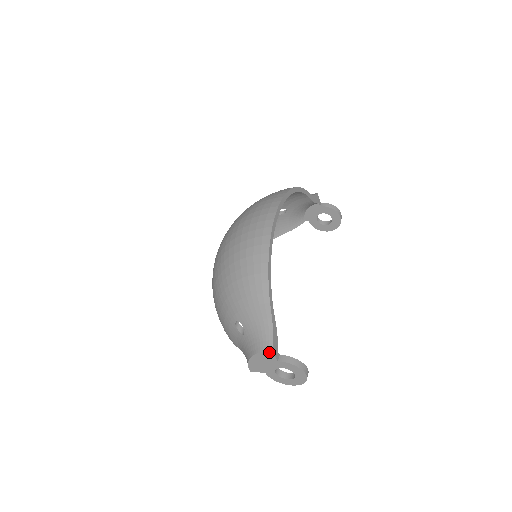
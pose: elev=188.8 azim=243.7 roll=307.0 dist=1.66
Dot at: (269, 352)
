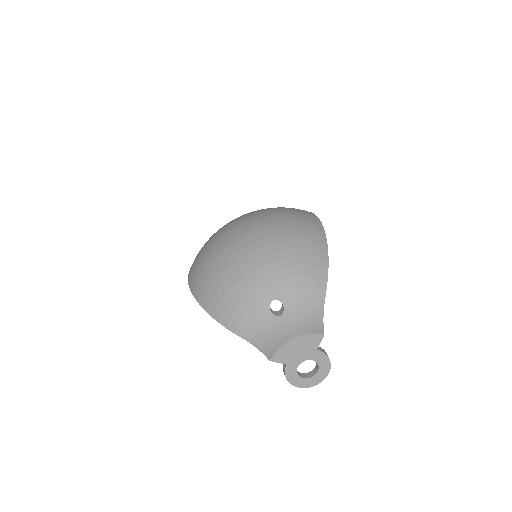
Dot at: (320, 335)
